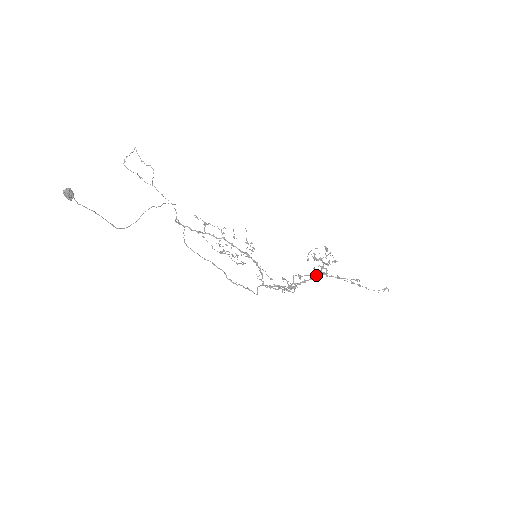
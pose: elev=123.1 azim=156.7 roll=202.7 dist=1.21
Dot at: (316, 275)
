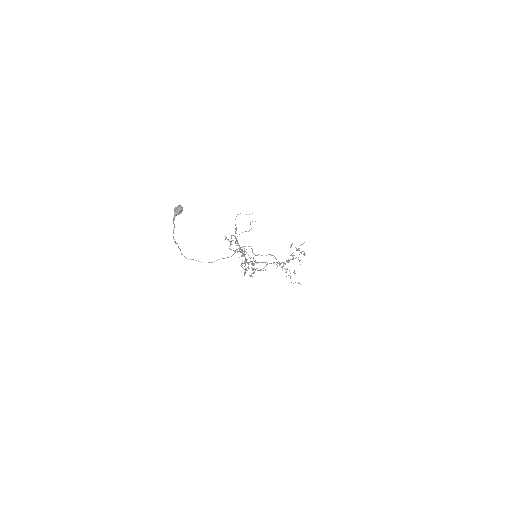
Dot at: occluded
